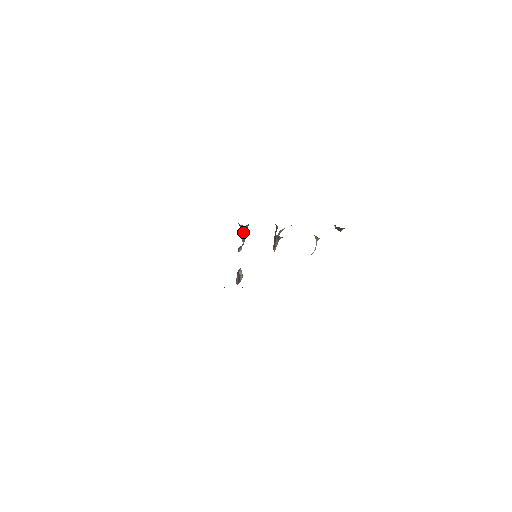
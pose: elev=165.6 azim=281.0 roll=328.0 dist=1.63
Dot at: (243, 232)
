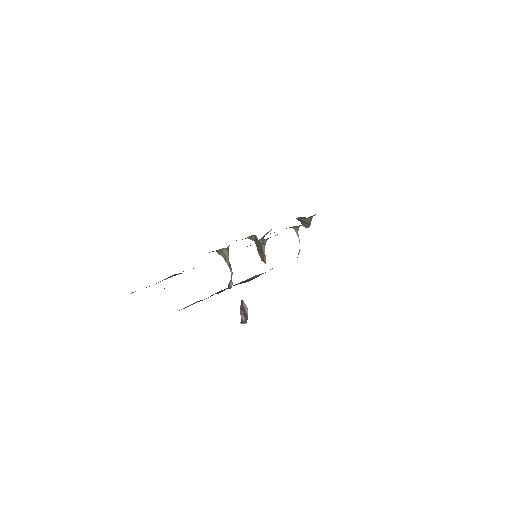
Dot at: (227, 258)
